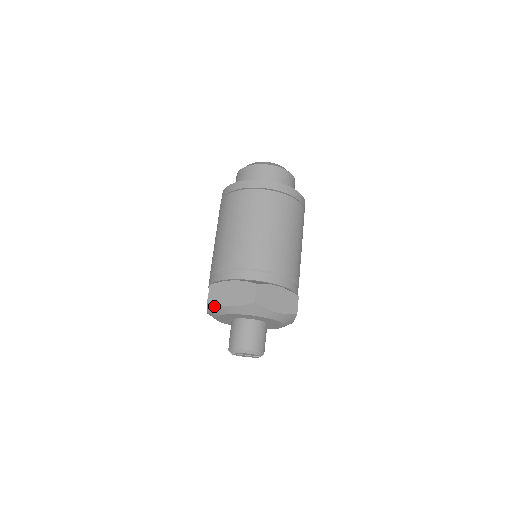
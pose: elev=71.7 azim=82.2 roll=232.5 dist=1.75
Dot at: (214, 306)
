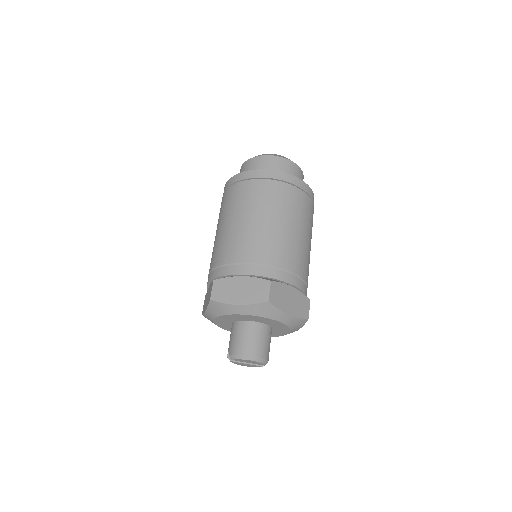
Dot at: (218, 304)
